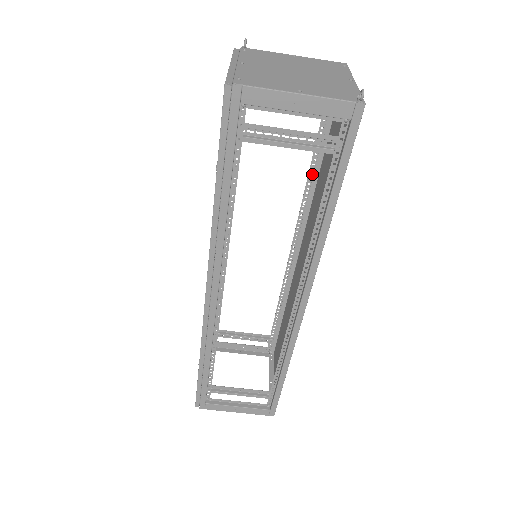
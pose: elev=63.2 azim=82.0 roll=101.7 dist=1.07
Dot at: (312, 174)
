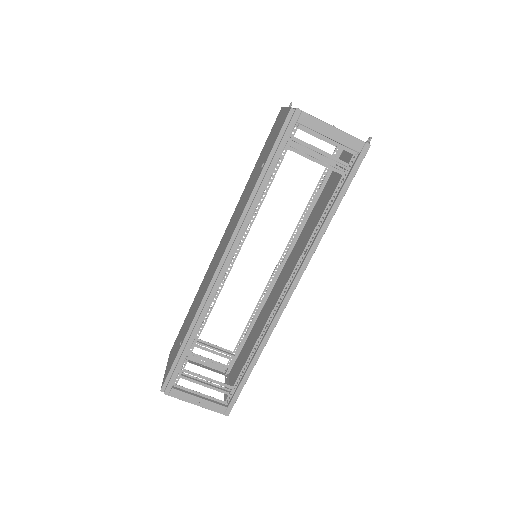
Dot at: (308, 209)
